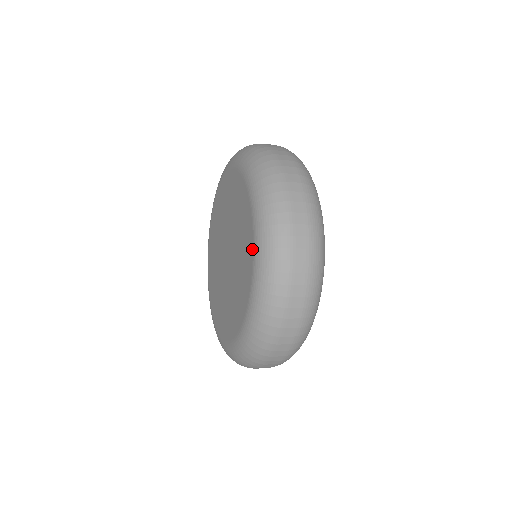
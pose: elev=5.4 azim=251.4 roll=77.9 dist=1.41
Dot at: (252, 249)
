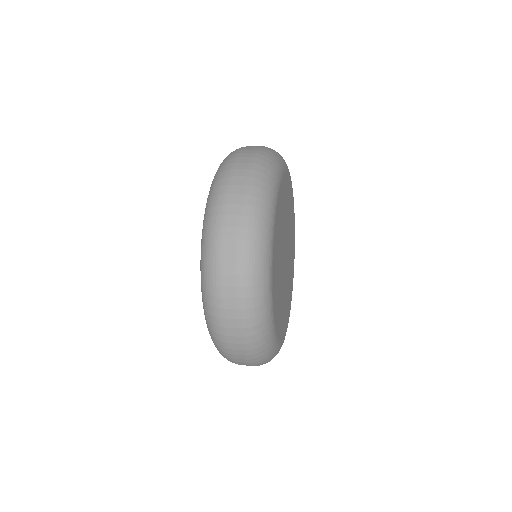
Dot at: occluded
